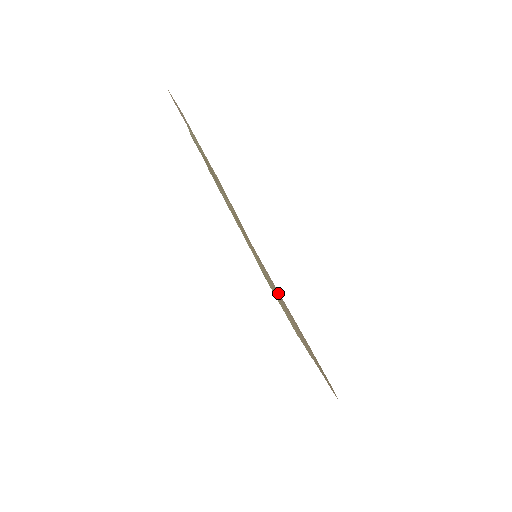
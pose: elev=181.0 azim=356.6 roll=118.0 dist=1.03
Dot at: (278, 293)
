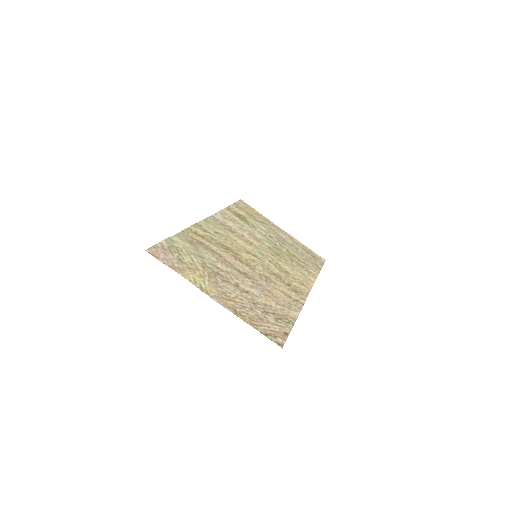
Dot at: (248, 300)
